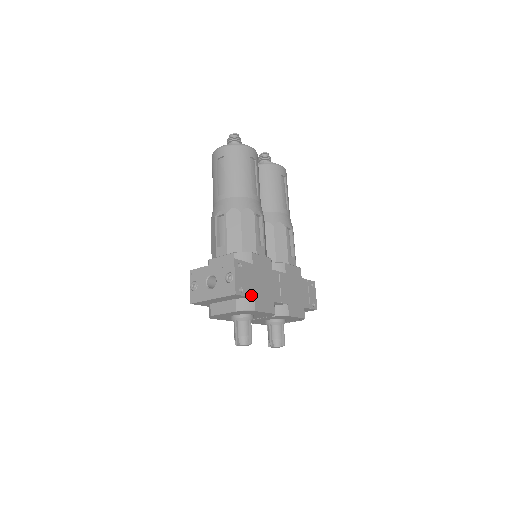
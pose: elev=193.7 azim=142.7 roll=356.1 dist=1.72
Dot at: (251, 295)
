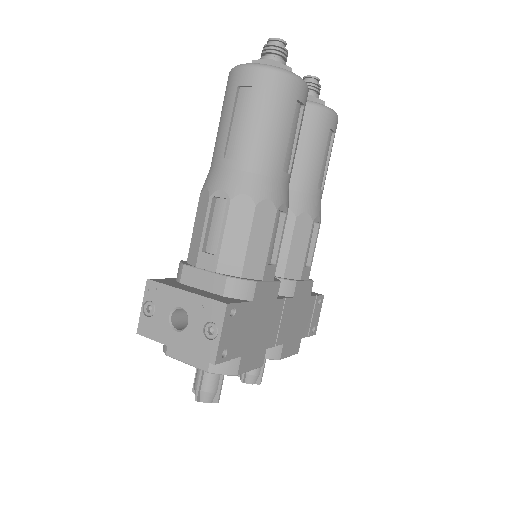
Dot at: (237, 354)
